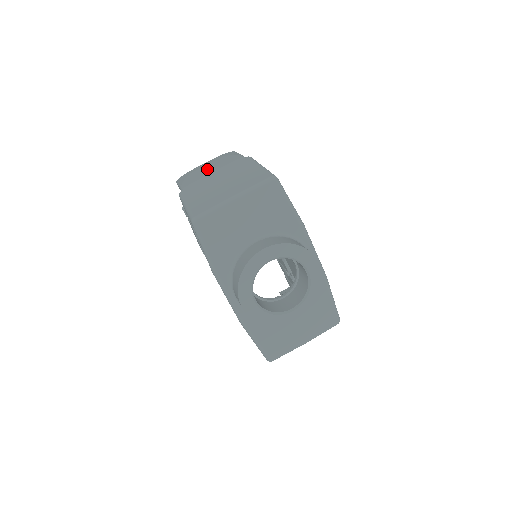
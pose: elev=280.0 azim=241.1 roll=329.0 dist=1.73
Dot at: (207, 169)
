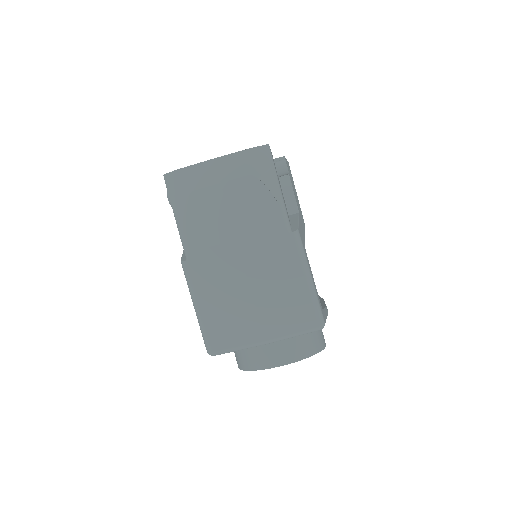
Dot at: (225, 213)
